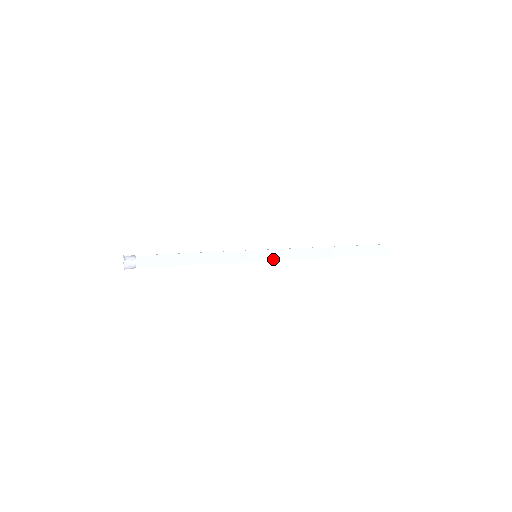
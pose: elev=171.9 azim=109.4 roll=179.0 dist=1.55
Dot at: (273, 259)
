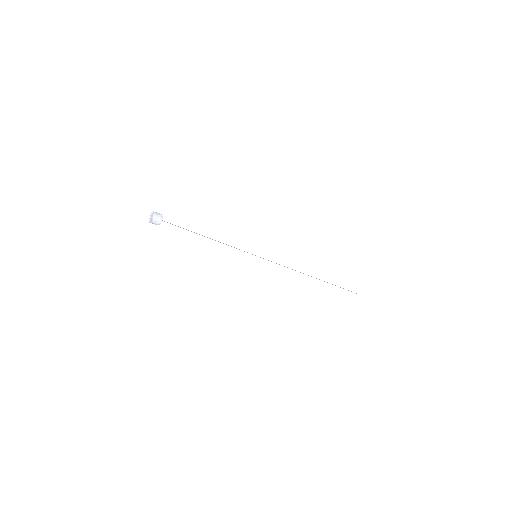
Dot at: occluded
